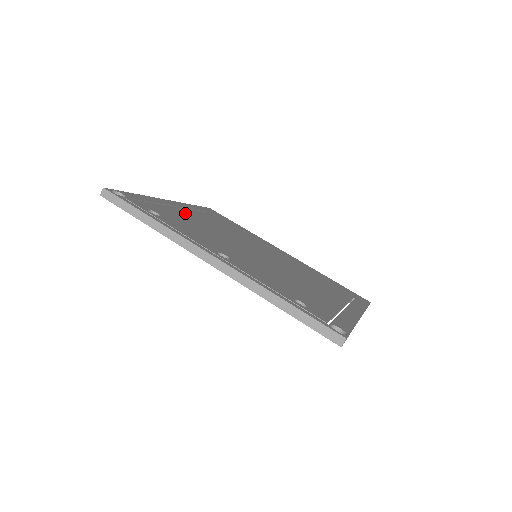
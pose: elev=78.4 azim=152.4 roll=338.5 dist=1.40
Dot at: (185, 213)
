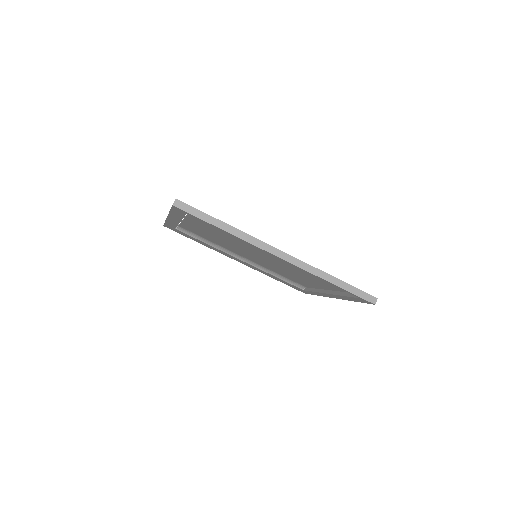
Dot at: occluded
